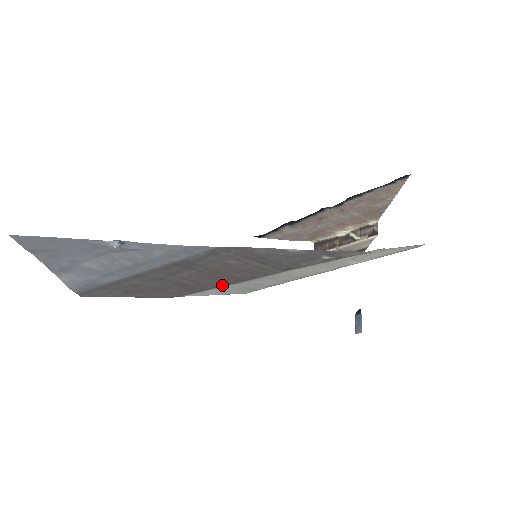
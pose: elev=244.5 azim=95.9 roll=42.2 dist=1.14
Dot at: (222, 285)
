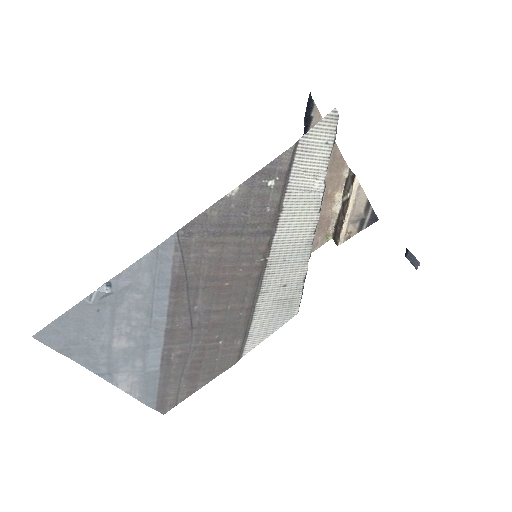
Dot at: (250, 304)
